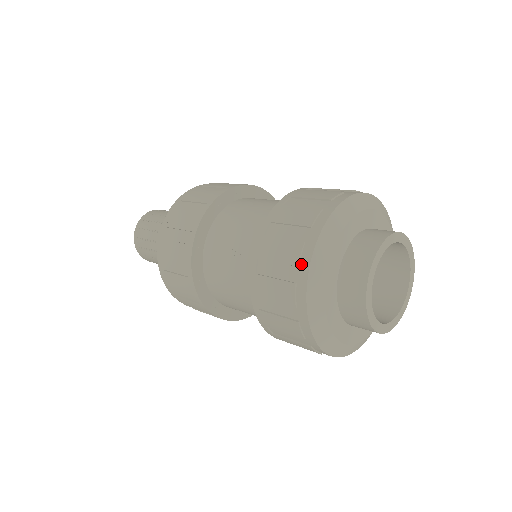
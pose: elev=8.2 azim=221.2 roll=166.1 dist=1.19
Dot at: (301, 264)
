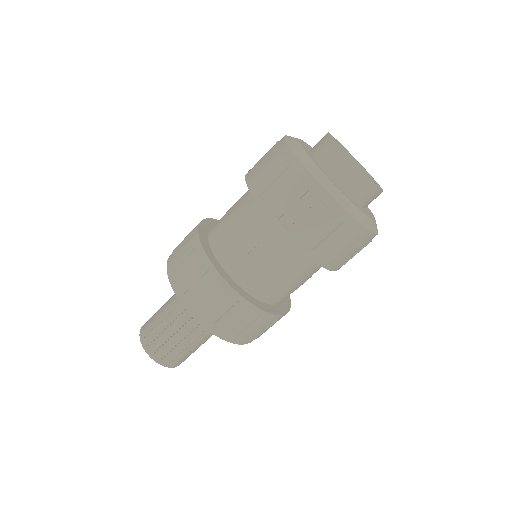
Dot at: (310, 186)
